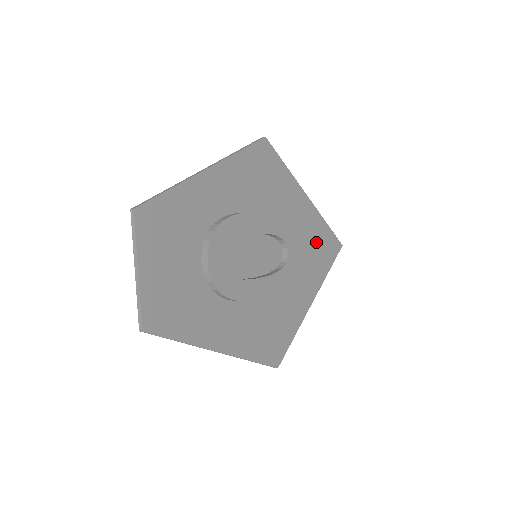
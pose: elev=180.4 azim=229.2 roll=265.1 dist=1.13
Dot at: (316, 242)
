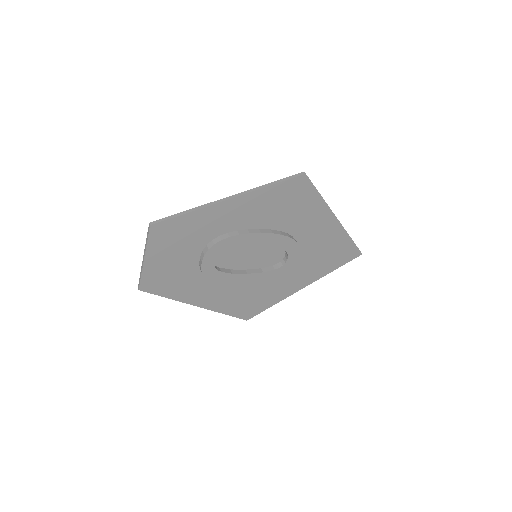
Dot at: (329, 250)
